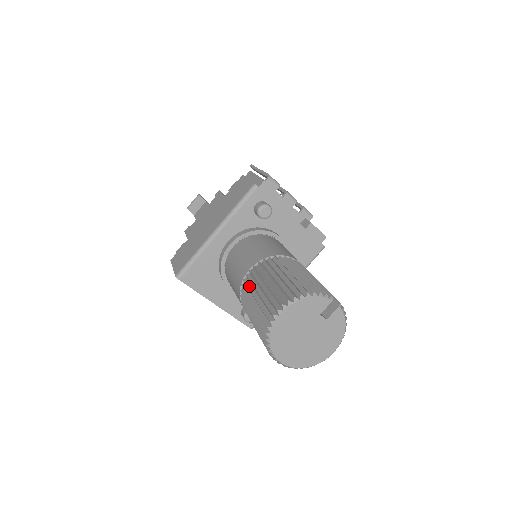
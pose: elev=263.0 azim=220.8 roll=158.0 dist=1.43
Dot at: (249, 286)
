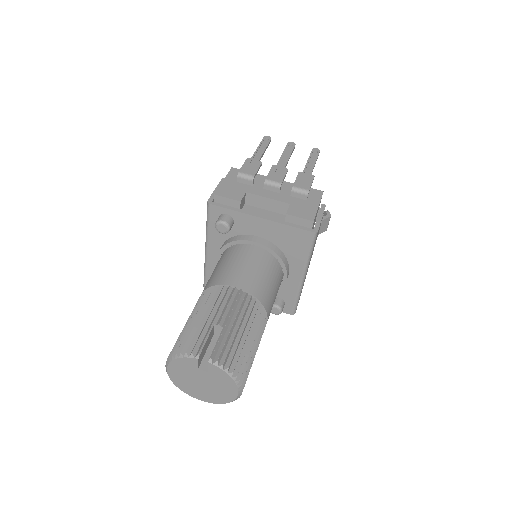
Dot at: occluded
